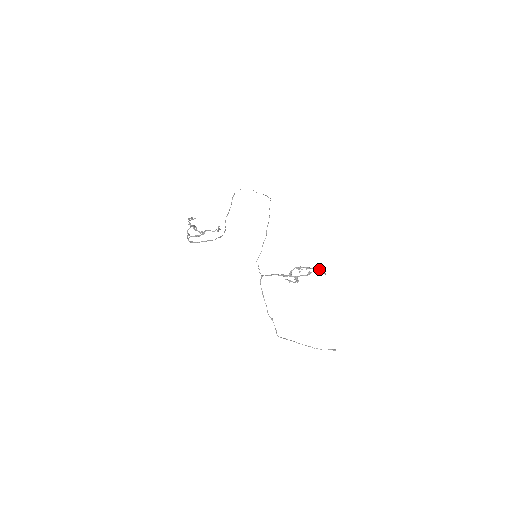
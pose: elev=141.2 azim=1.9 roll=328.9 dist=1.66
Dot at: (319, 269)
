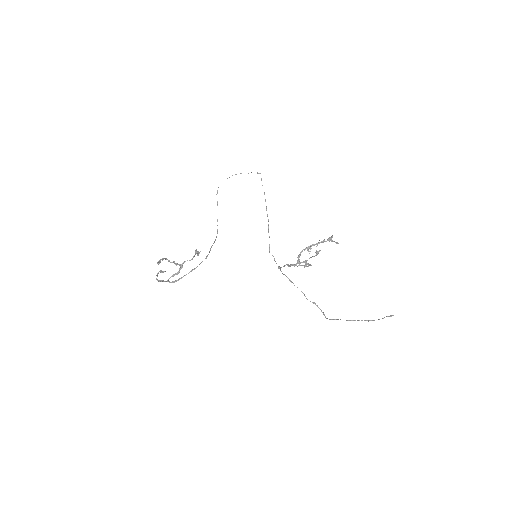
Dot at: (331, 239)
